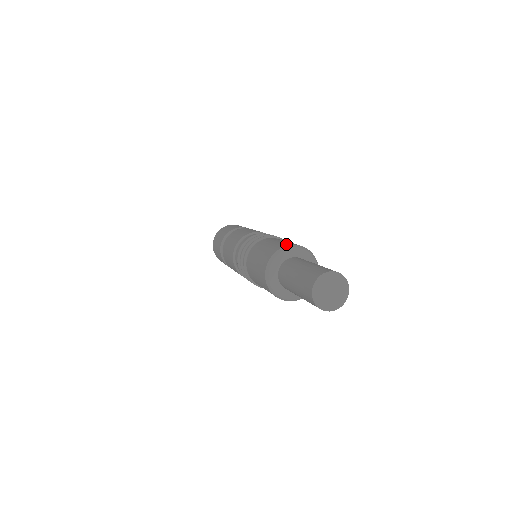
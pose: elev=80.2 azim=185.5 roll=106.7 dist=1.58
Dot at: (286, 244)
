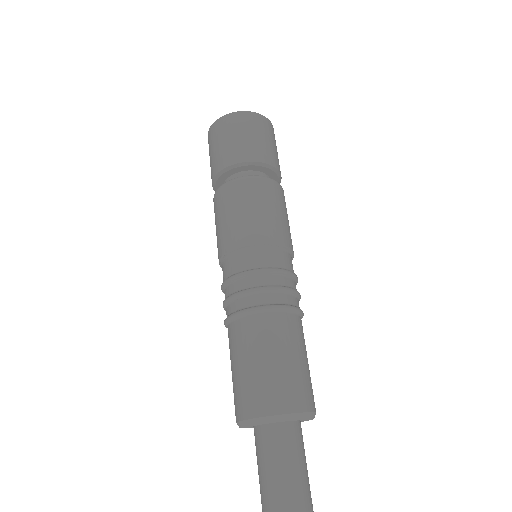
Dot at: (307, 403)
